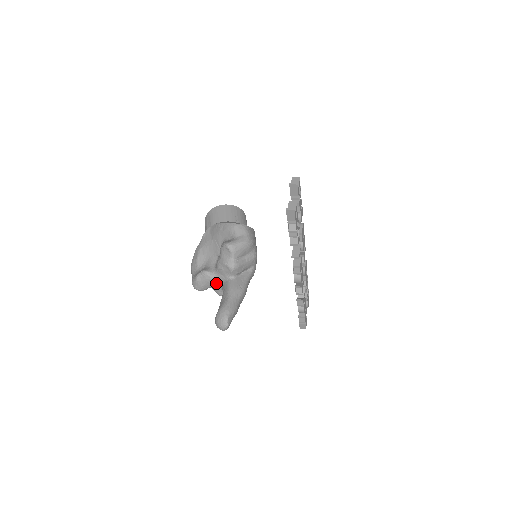
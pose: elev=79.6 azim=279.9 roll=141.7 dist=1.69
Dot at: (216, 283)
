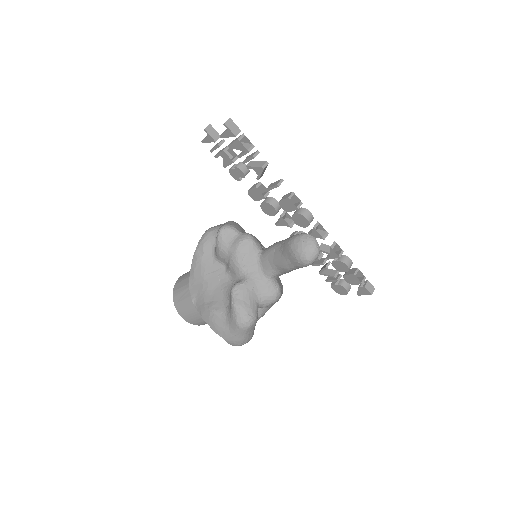
Dot at: (256, 283)
